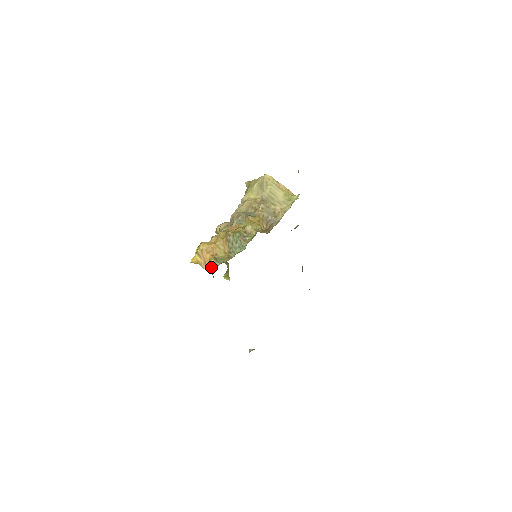
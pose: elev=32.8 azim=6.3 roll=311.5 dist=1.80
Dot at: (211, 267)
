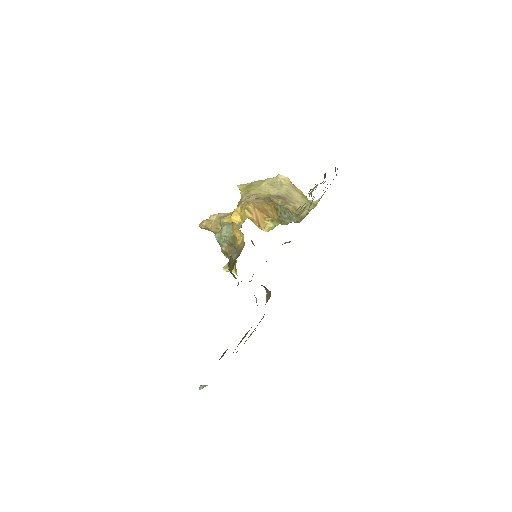
Dot at: (270, 225)
